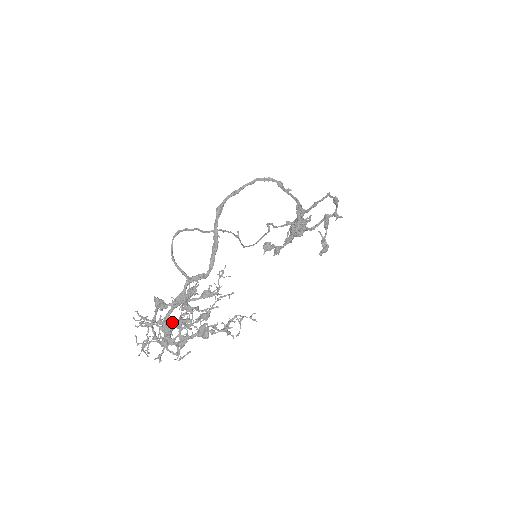
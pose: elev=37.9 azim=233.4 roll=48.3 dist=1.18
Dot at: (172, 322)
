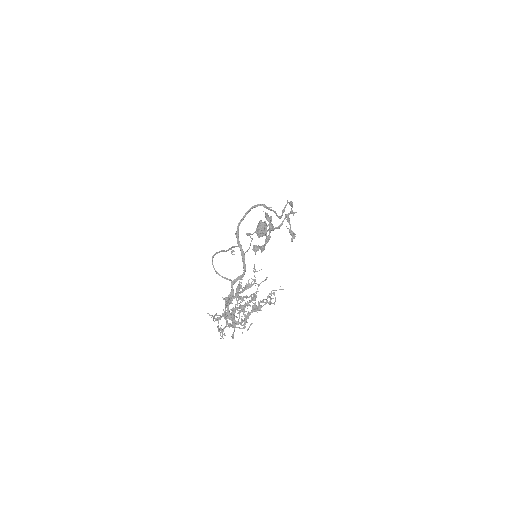
Dot at: (235, 310)
